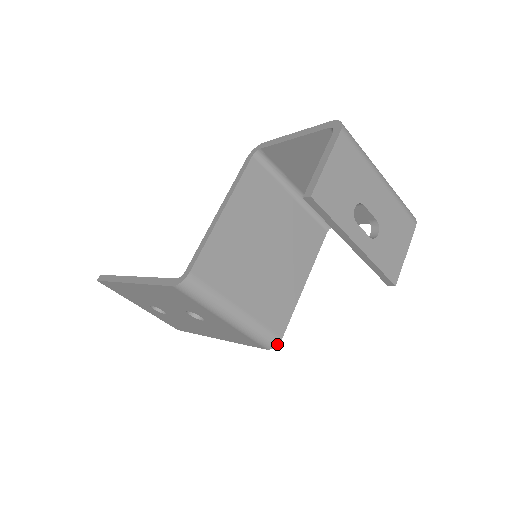
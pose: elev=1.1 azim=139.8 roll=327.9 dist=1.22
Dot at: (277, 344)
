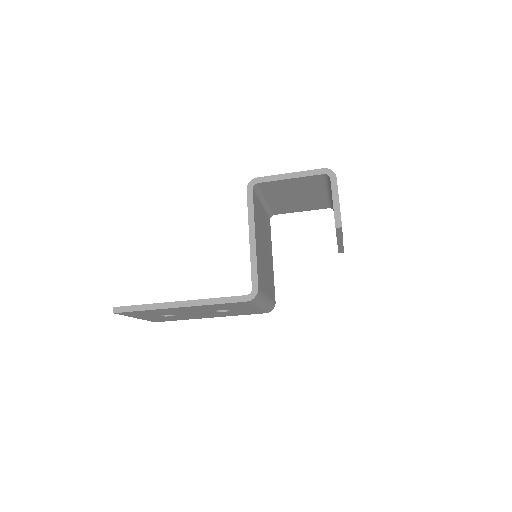
Dot at: occluded
